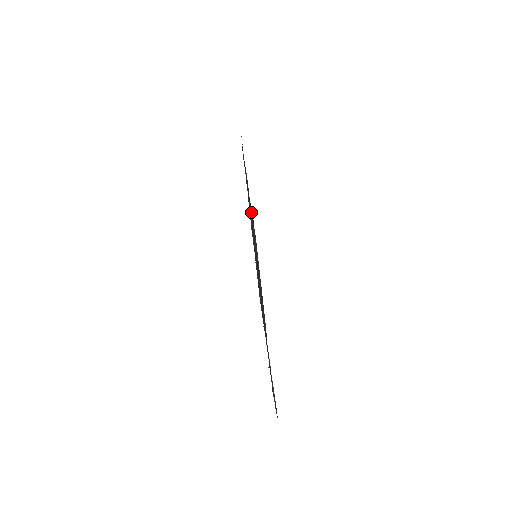
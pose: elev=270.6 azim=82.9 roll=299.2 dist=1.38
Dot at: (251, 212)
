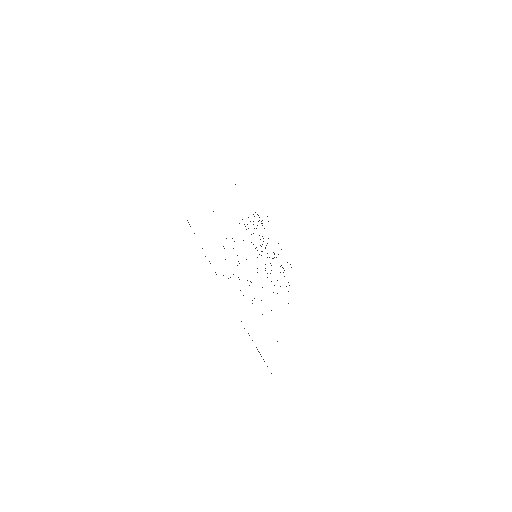
Dot at: occluded
